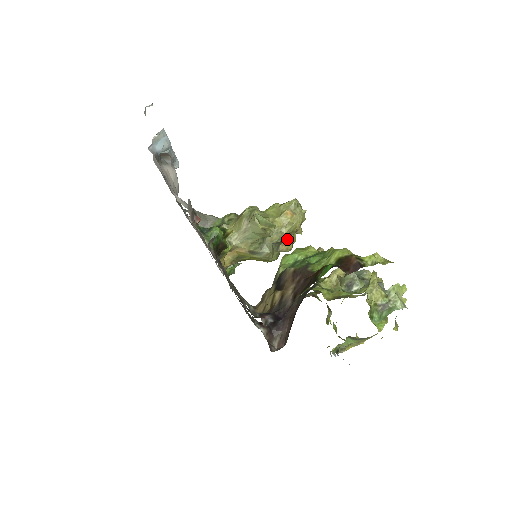
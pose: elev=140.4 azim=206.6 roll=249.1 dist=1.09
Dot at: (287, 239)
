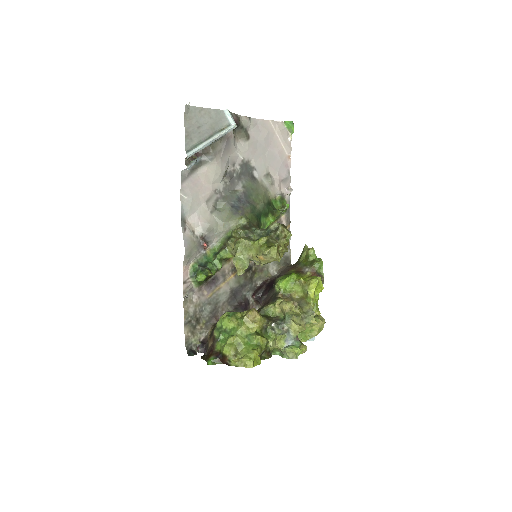
Dot at: occluded
